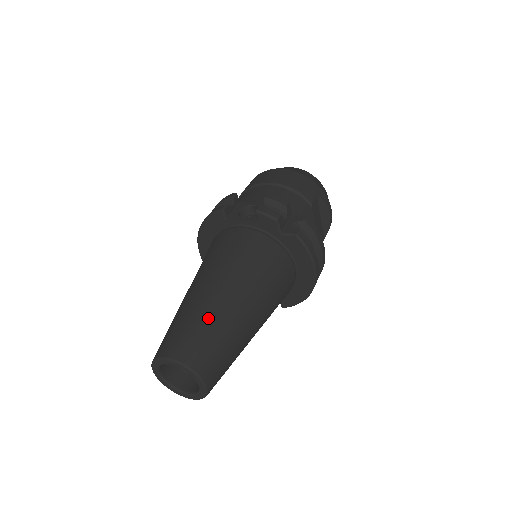
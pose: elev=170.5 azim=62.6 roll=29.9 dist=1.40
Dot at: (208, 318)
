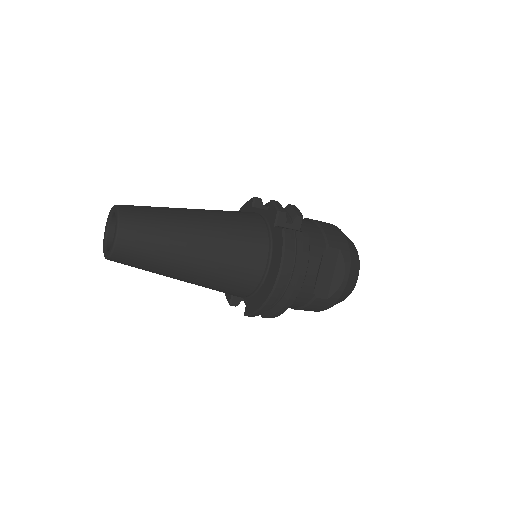
Dot at: (166, 212)
